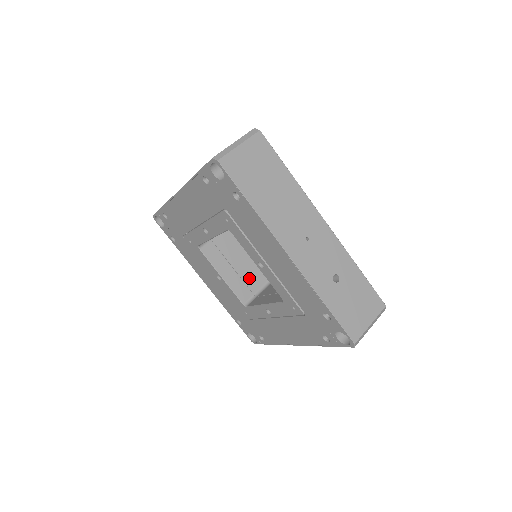
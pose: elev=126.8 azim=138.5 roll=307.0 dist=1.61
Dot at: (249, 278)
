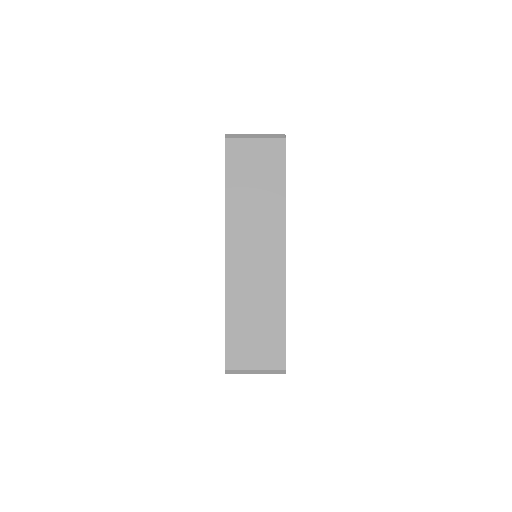
Dot at: occluded
